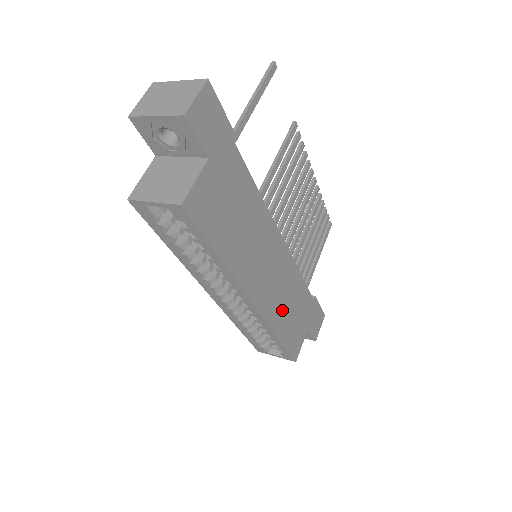
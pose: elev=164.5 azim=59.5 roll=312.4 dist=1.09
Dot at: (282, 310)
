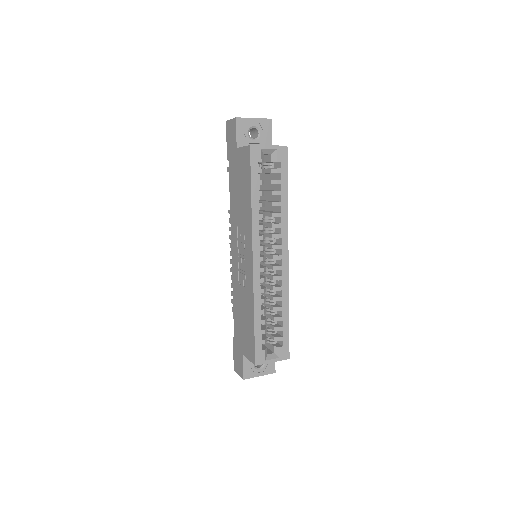
Dot at: occluded
